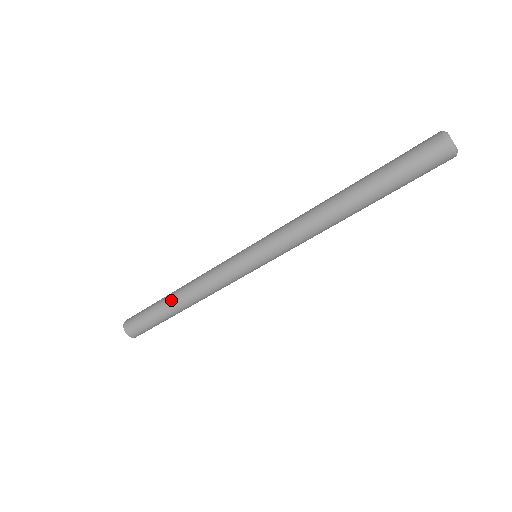
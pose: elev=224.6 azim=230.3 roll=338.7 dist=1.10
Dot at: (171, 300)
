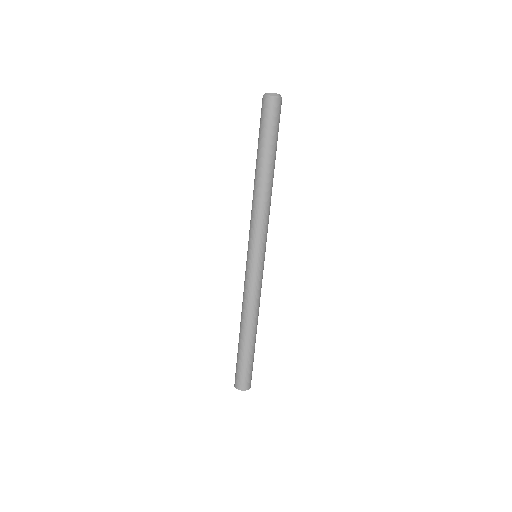
Dot at: (239, 333)
